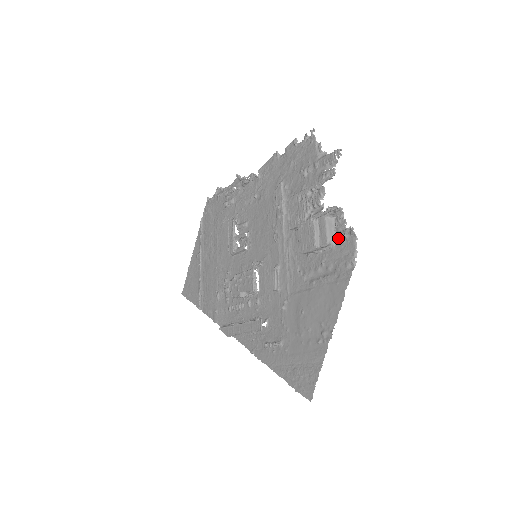
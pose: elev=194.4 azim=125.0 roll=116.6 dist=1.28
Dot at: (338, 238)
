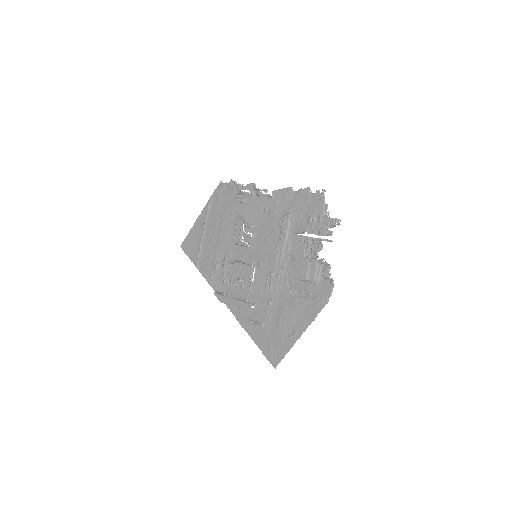
Dot at: (321, 280)
